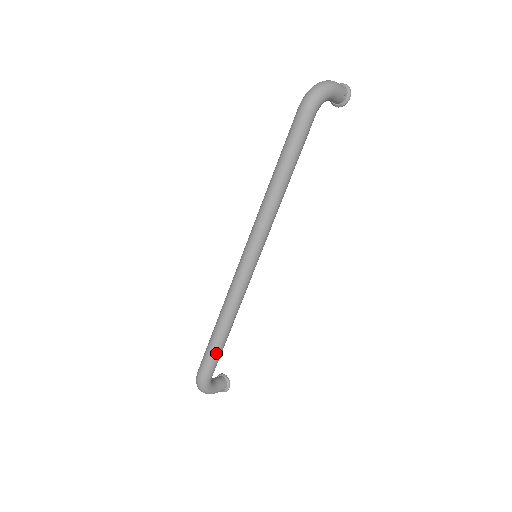
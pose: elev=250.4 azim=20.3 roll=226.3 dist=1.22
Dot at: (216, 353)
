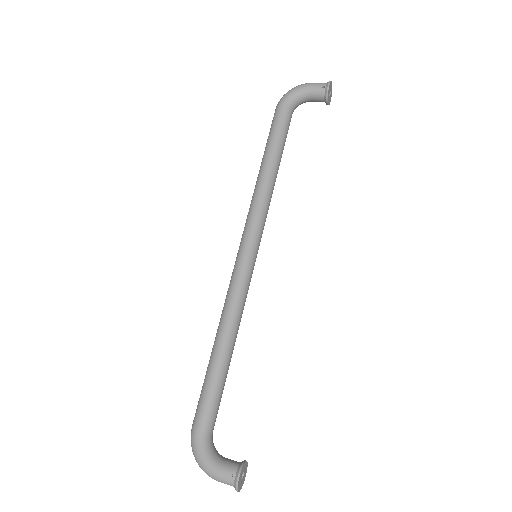
Dot at: (206, 383)
